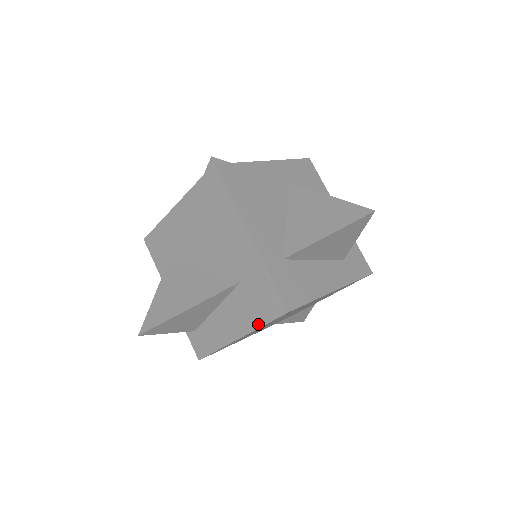
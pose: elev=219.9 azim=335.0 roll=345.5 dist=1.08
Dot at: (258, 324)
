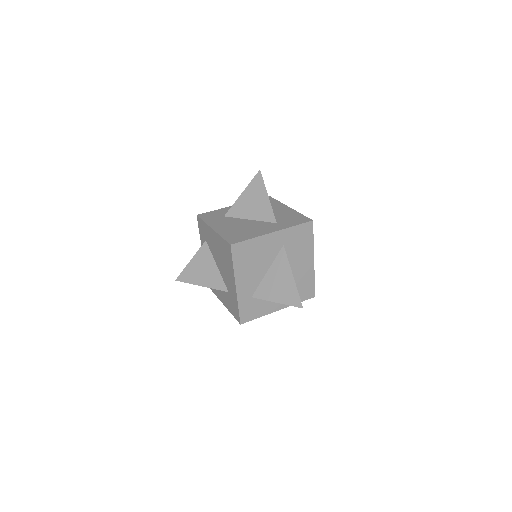
Dot at: (230, 311)
